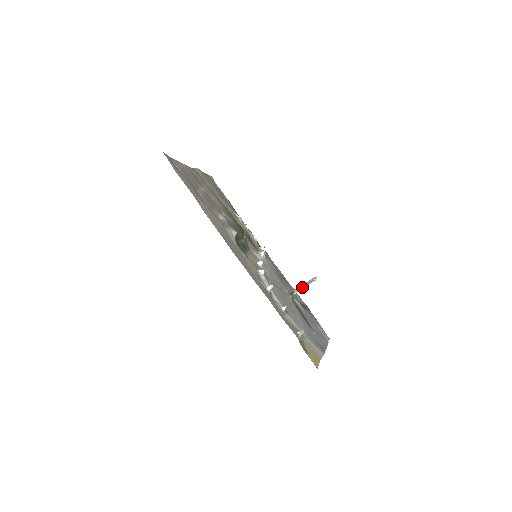
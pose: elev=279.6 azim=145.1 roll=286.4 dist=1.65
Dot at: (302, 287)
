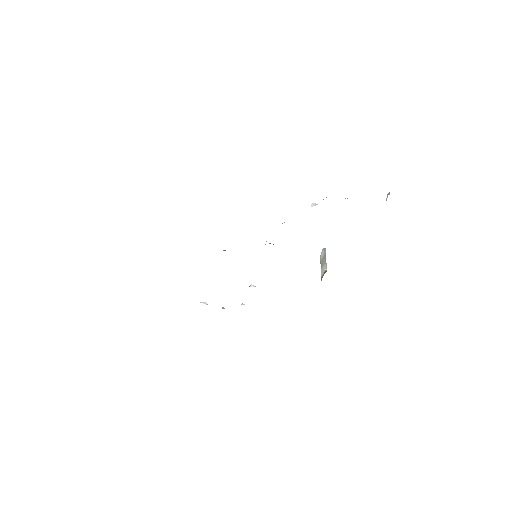
Dot at: (324, 260)
